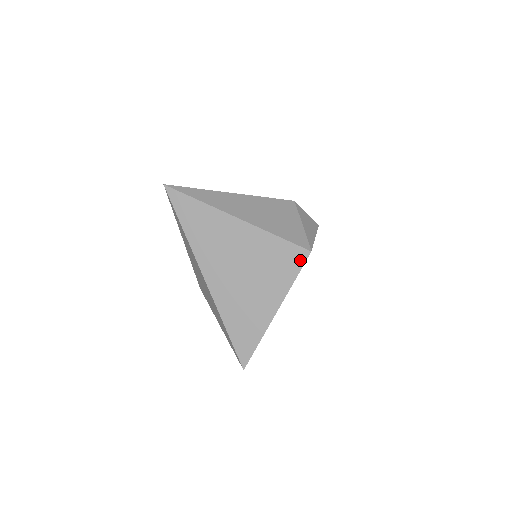
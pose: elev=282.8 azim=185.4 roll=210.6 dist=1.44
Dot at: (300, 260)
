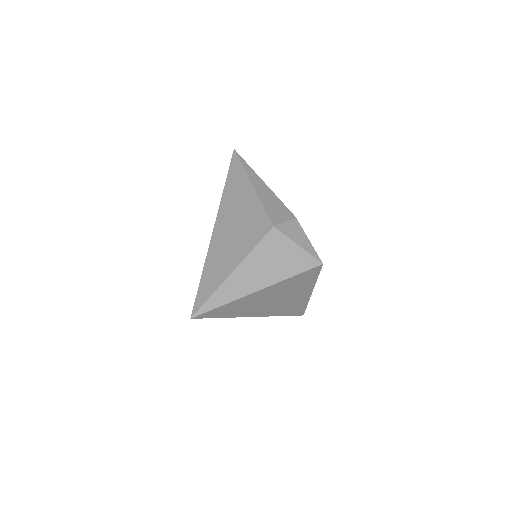
Dot at: (317, 271)
